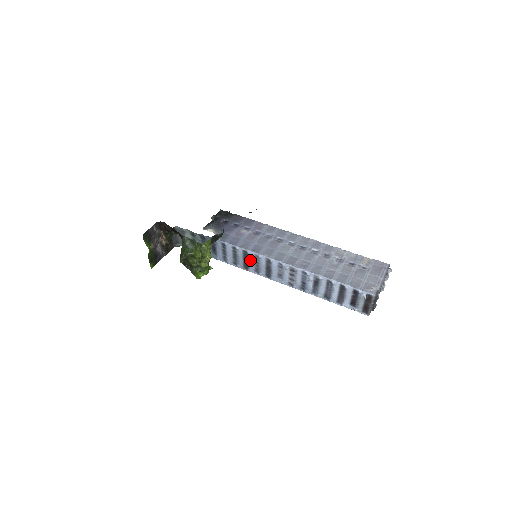
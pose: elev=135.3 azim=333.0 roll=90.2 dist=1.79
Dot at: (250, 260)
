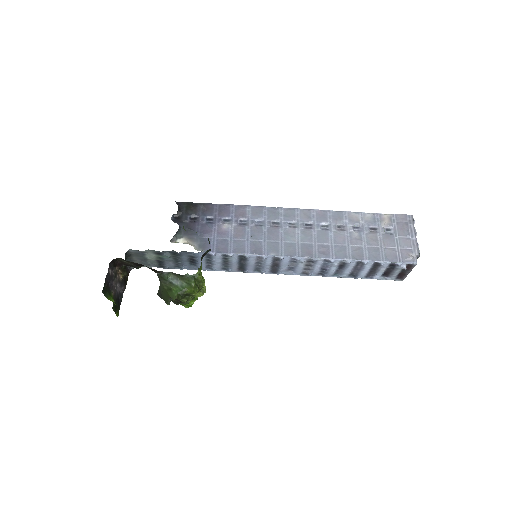
Dot at: (249, 262)
